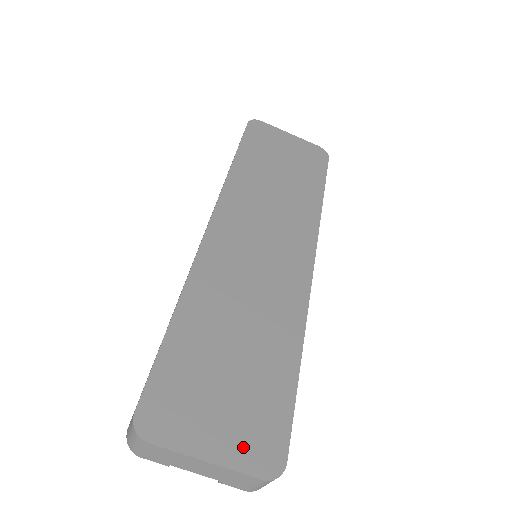
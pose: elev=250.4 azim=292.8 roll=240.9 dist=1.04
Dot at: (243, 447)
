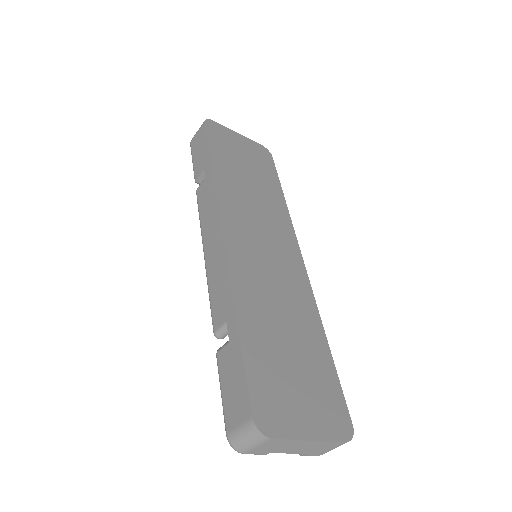
Dot at: (326, 422)
